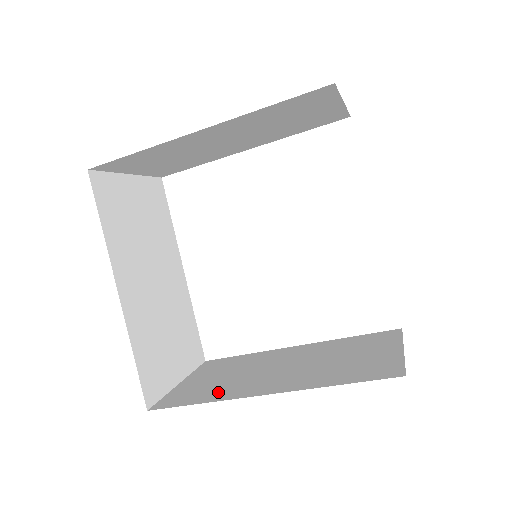
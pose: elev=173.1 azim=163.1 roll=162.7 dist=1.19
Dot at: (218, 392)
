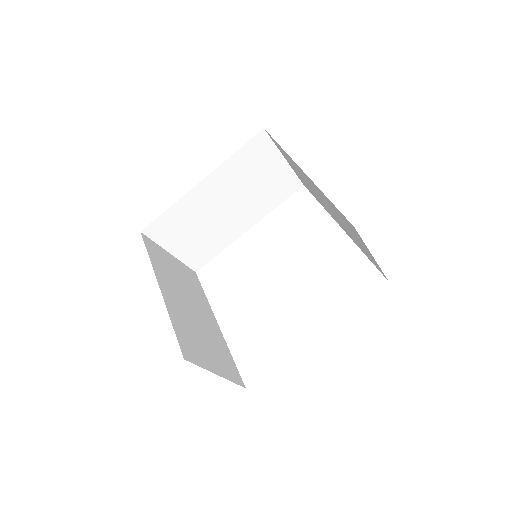
Dot at: occluded
